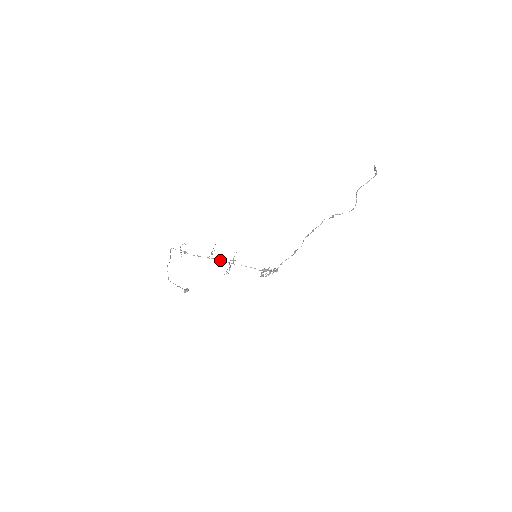
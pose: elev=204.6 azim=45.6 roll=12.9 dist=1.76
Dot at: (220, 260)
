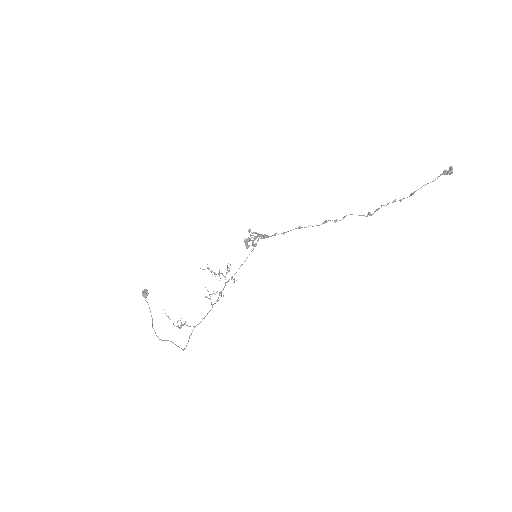
Dot at: occluded
